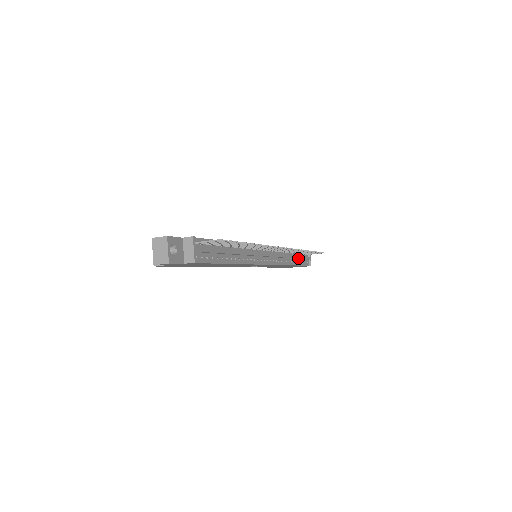
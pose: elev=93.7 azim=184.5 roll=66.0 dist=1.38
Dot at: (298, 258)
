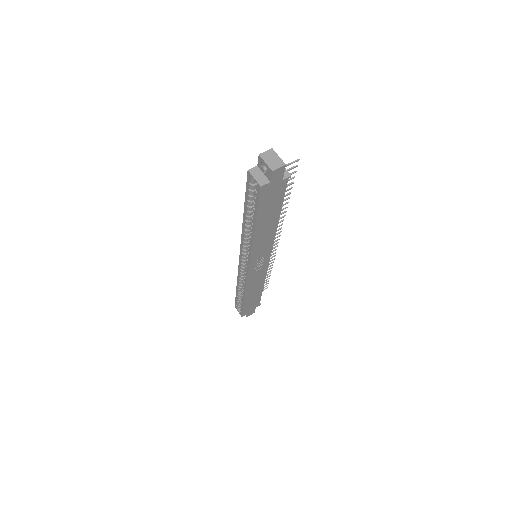
Dot at: occluded
